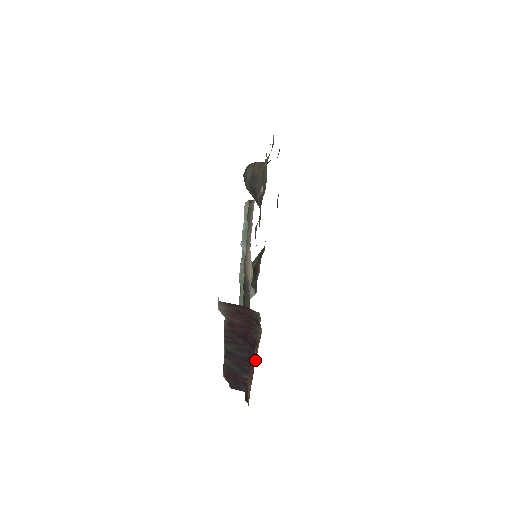
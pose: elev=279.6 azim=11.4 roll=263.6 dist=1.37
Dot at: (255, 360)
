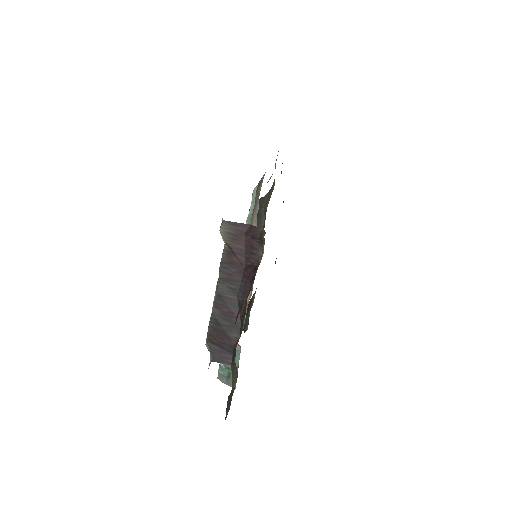
Dot at: occluded
